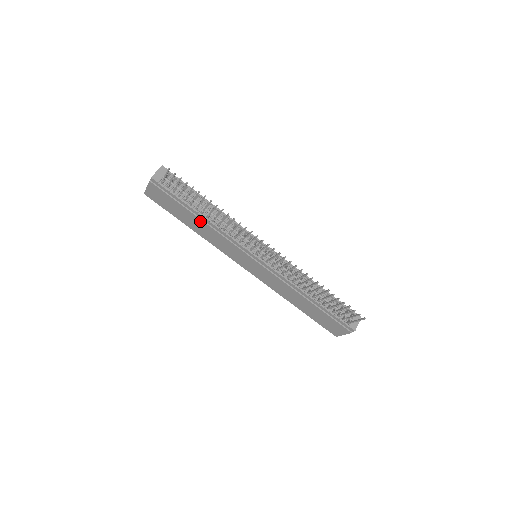
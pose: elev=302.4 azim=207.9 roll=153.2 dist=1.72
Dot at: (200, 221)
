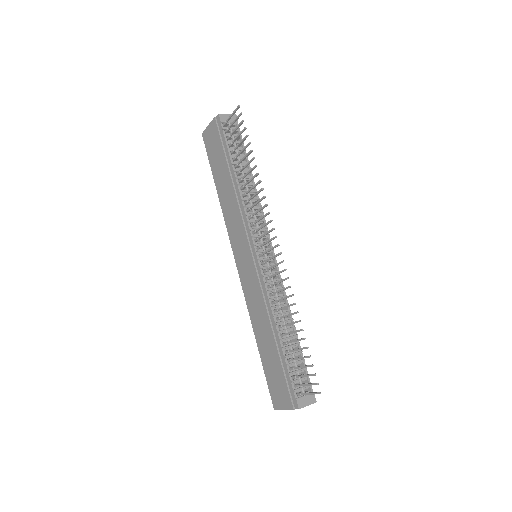
Dot at: (230, 182)
